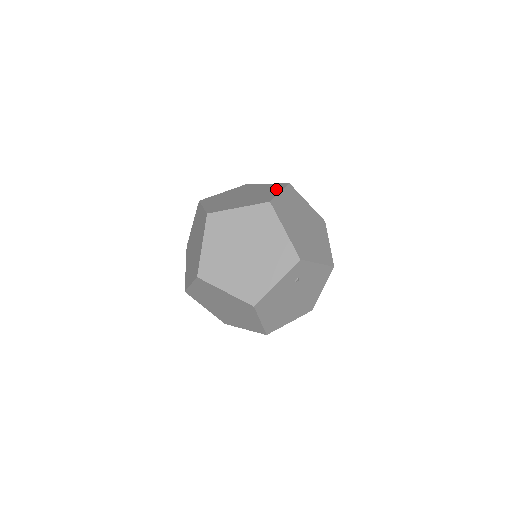
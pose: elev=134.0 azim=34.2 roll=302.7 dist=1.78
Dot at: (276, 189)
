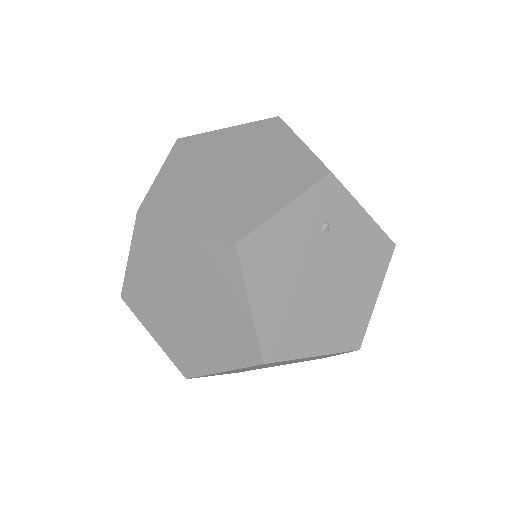
Dot at: occluded
